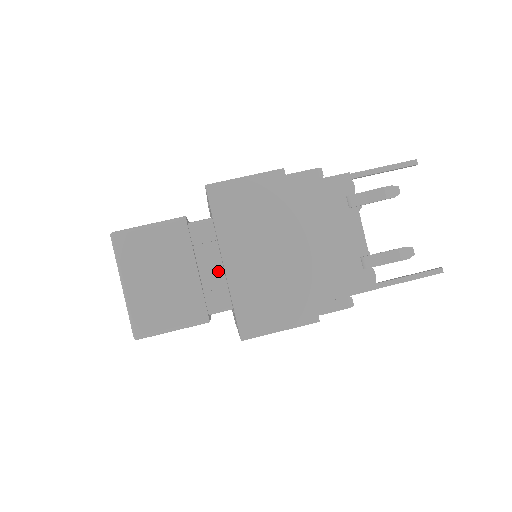
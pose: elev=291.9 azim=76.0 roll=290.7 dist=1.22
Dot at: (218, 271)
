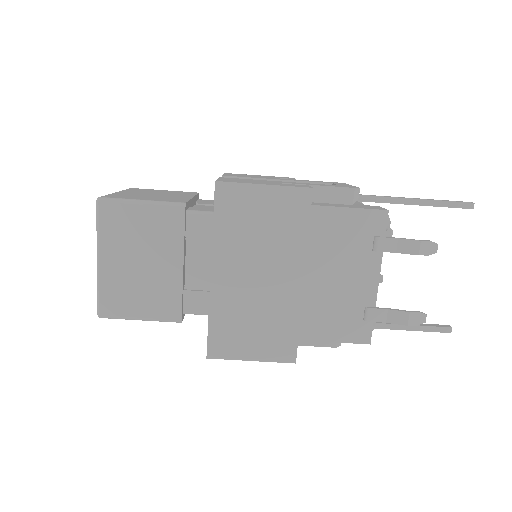
Dot at: (206, 272)
